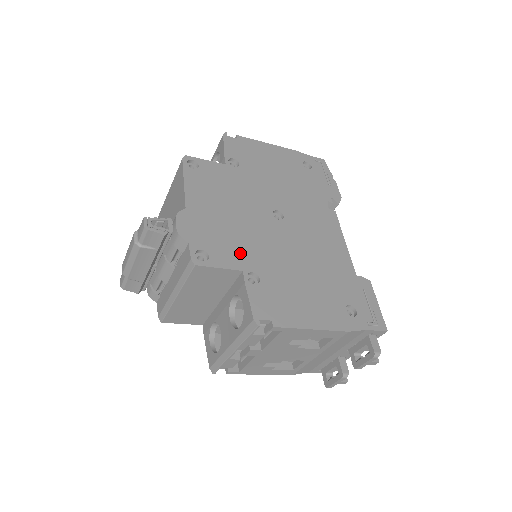
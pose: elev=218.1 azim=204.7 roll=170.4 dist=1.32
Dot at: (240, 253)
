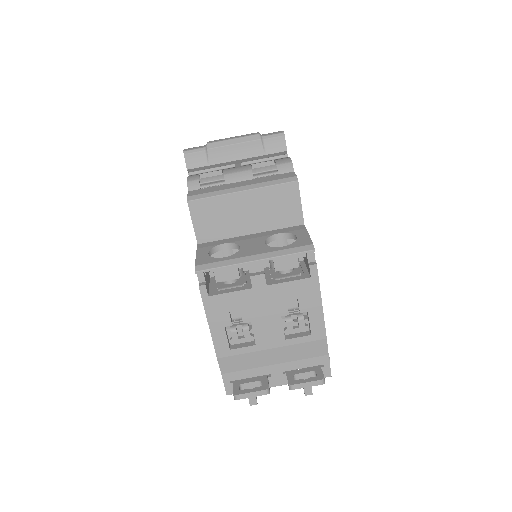
Dot at: occluded
